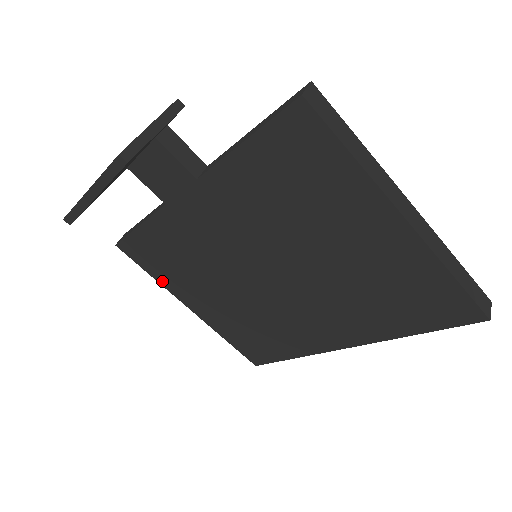
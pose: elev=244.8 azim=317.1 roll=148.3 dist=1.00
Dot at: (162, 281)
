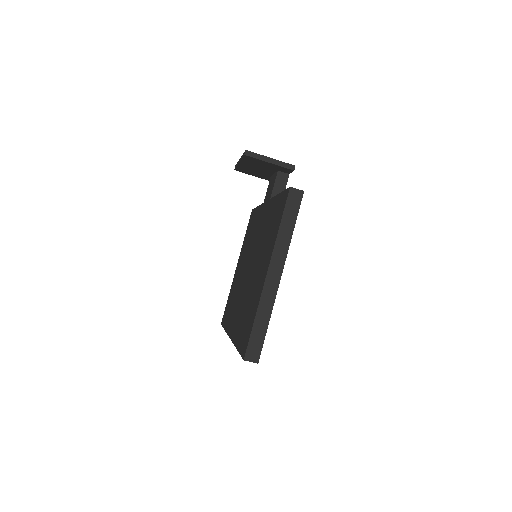
Dot at: occluded
